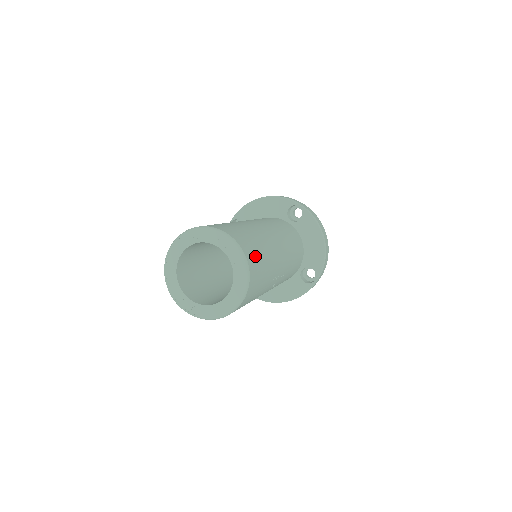
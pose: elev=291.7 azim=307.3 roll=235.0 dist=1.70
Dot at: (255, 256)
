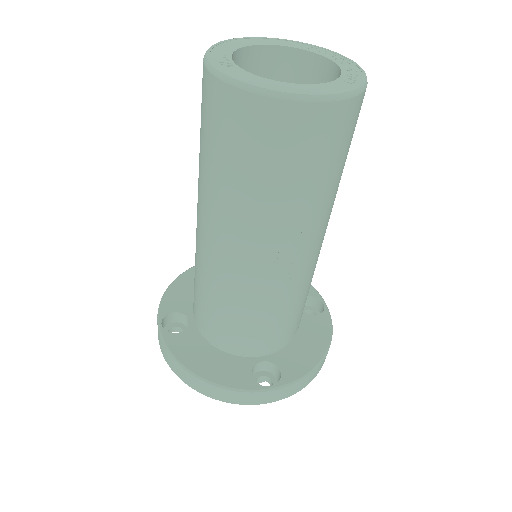
Dot at: (354, 128)
